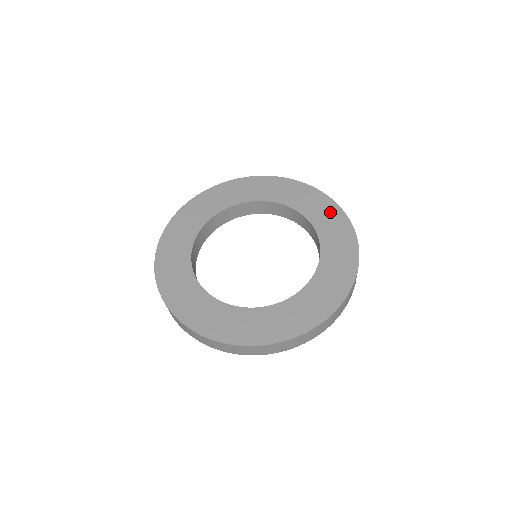
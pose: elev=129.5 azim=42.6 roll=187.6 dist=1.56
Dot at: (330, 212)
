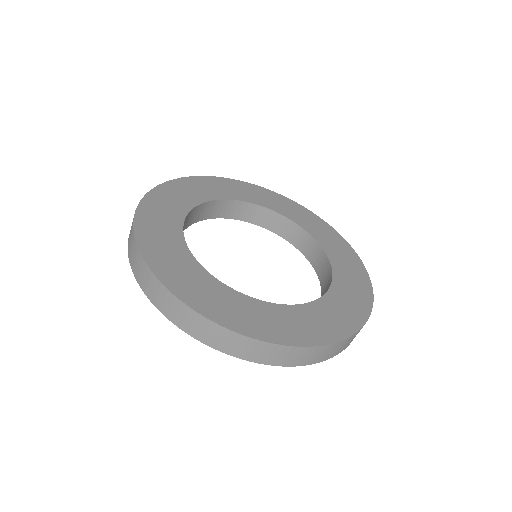
Dot at: (359, 281)
